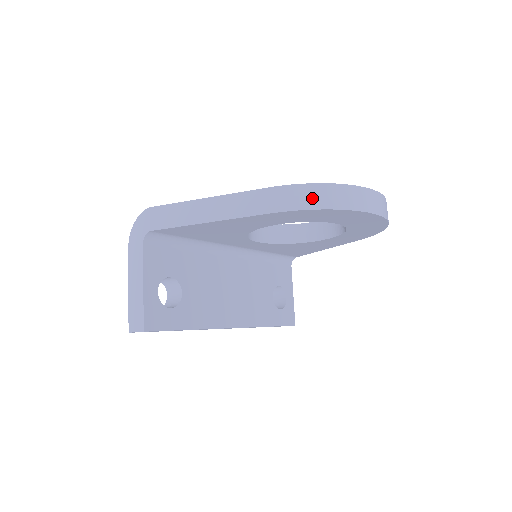
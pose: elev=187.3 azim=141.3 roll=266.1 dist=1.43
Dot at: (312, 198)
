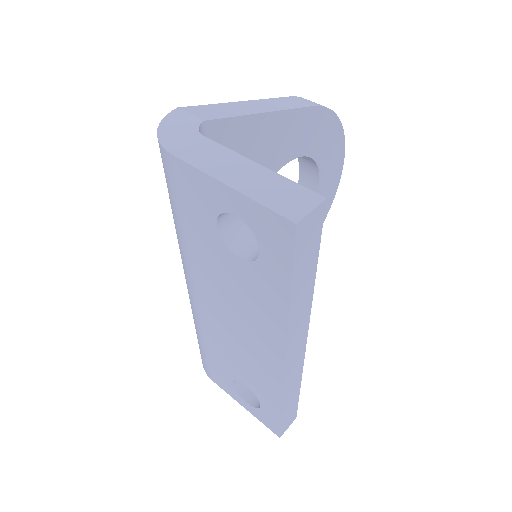
Dot at: occluded
